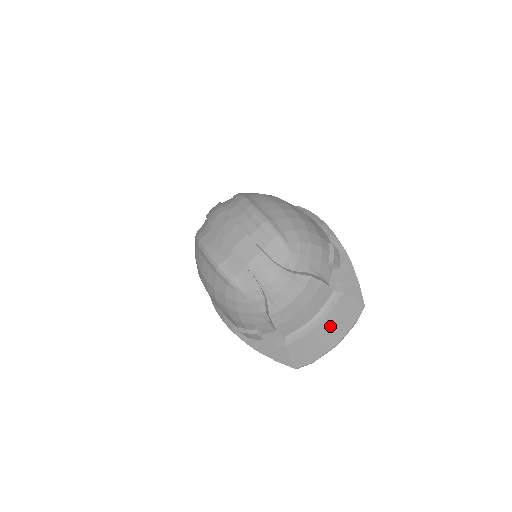
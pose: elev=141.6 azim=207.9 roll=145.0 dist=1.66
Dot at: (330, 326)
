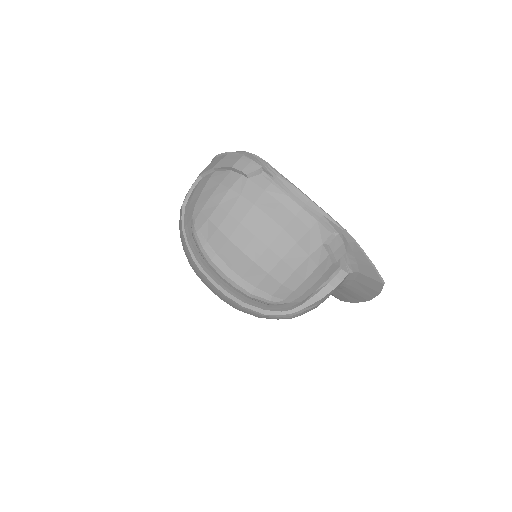
Dot at: (357, 291)
